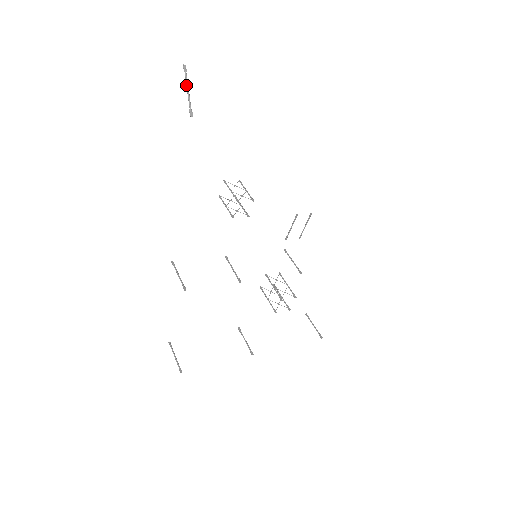
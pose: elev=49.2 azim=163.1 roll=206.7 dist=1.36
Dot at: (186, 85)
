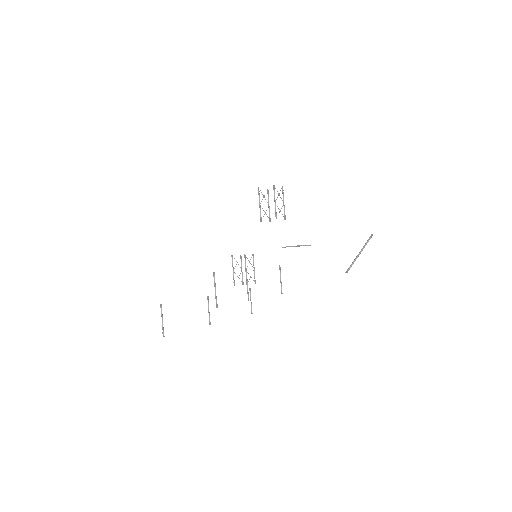
Dot at: (361, 250)
